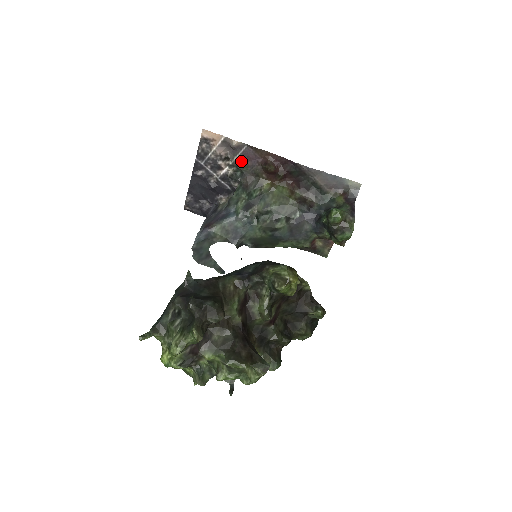
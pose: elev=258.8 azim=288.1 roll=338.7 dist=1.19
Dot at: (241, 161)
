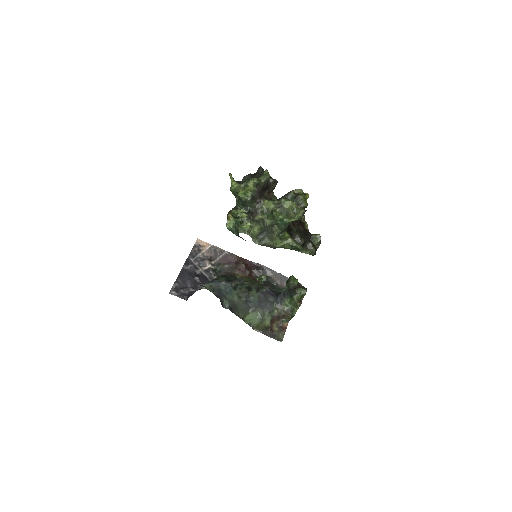
Dot at: (221, 262)
